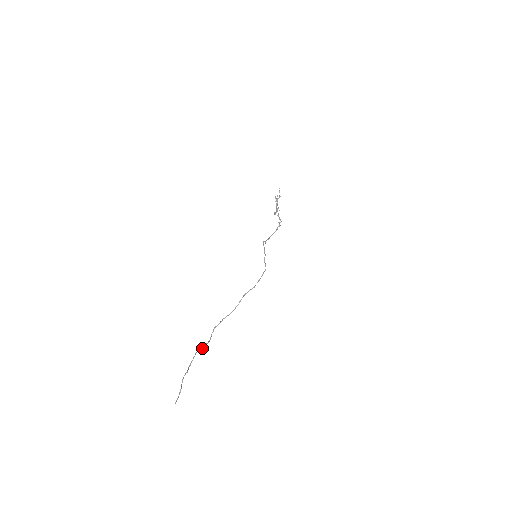
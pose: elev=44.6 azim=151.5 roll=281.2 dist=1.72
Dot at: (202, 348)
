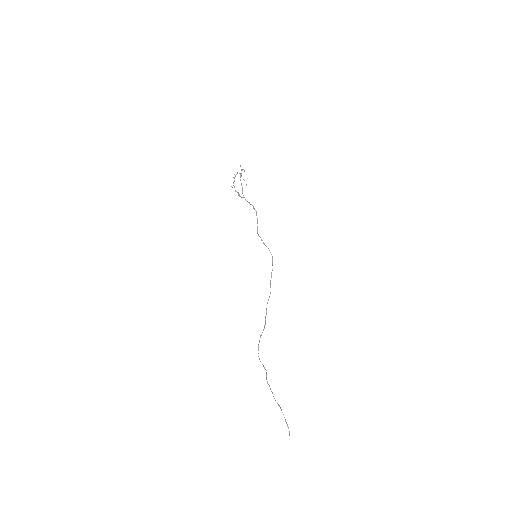
Dot at: occluded
